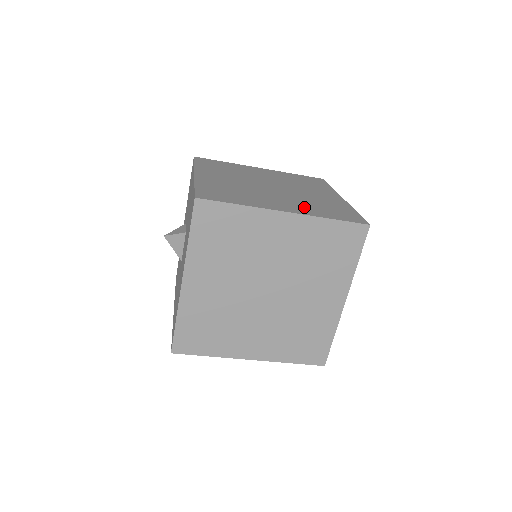
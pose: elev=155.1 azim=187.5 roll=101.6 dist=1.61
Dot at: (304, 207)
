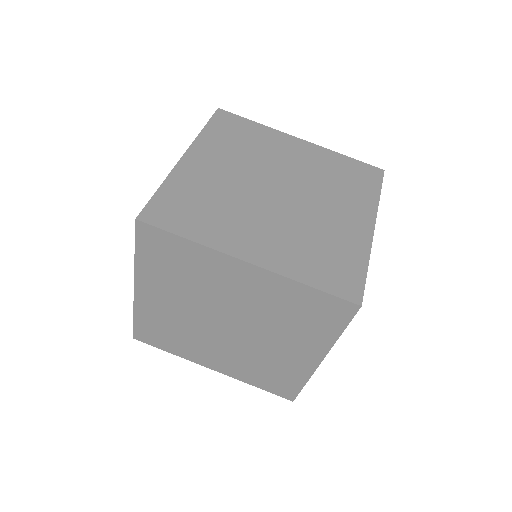
Dot at: (287, 251)
